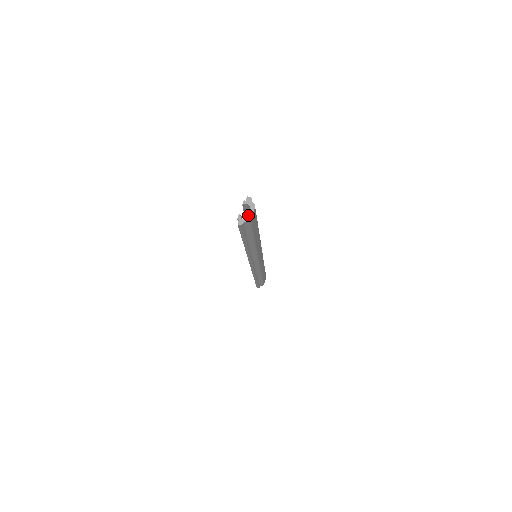
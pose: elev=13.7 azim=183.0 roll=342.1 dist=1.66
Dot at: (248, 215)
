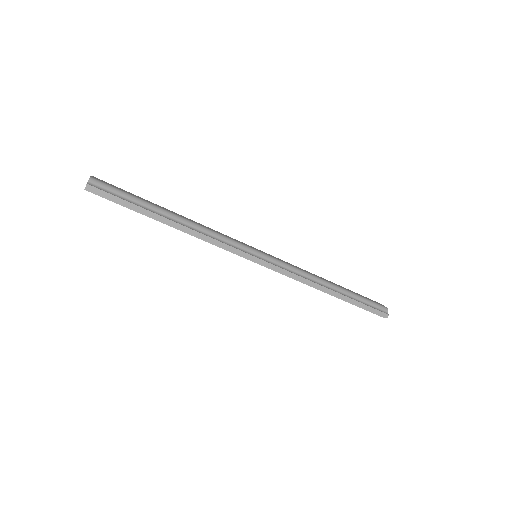
Dot at: (88, 180)
